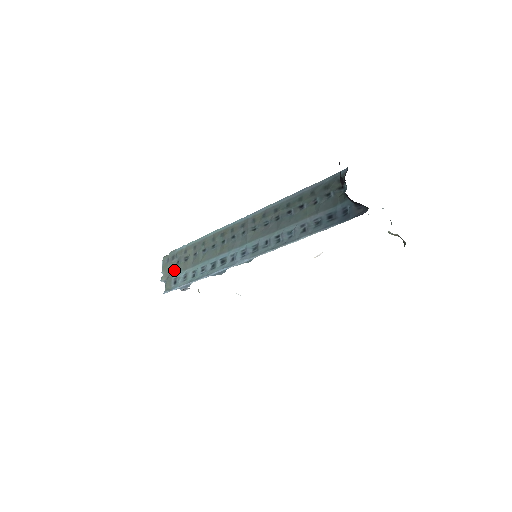
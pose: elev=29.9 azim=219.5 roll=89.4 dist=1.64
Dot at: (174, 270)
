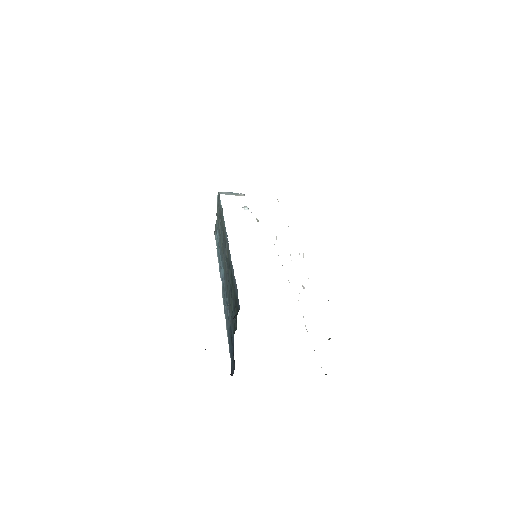
Dot at: (217, 218)
